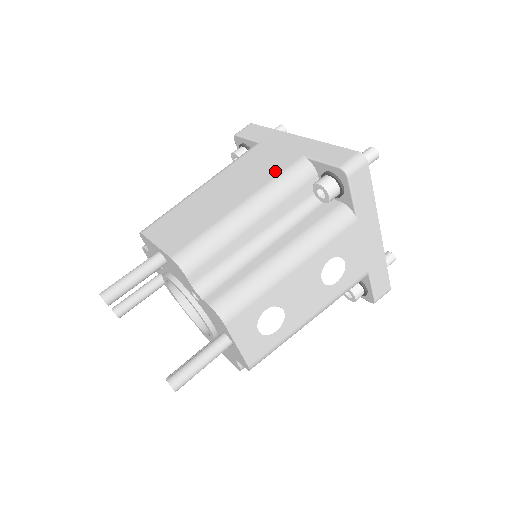
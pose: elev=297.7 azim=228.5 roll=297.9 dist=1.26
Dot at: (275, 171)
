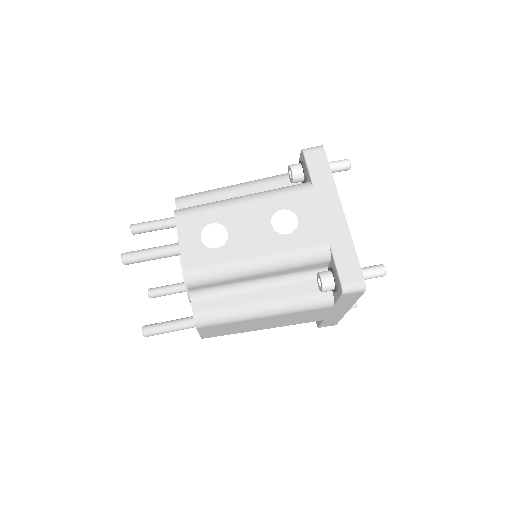
Dot at: occluded
